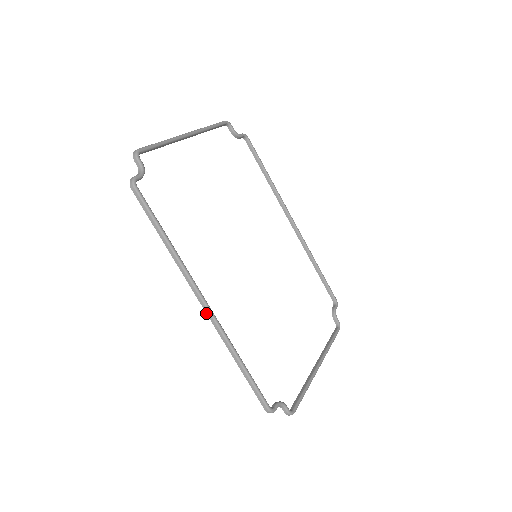
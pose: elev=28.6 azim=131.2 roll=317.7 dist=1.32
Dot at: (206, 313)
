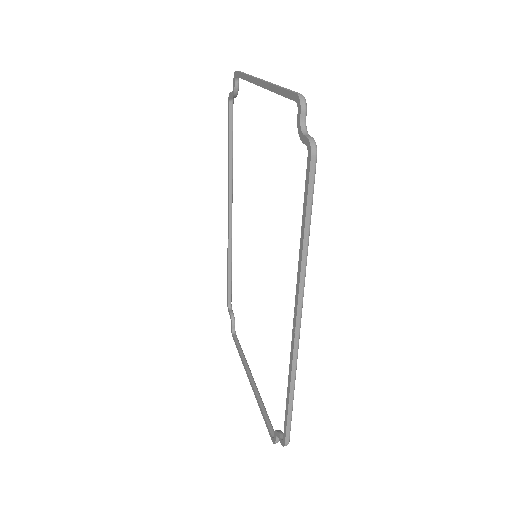
Dot at: (295, 335)
